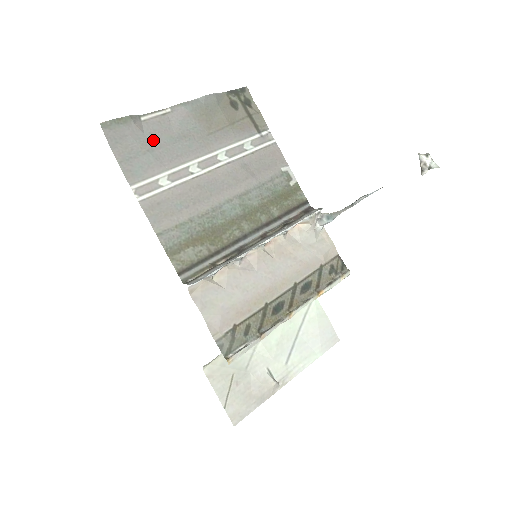
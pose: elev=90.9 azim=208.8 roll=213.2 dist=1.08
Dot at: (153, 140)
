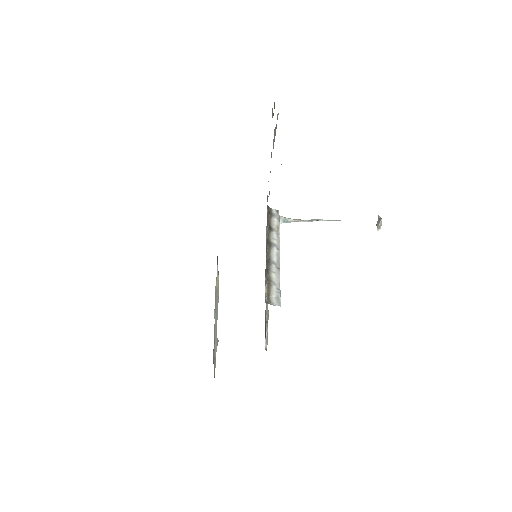
Dot at: occluded
